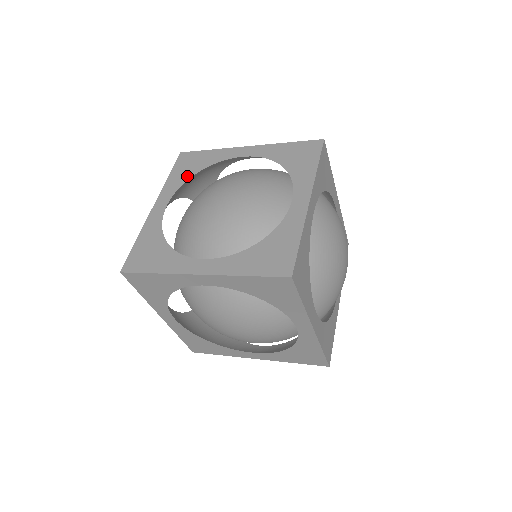
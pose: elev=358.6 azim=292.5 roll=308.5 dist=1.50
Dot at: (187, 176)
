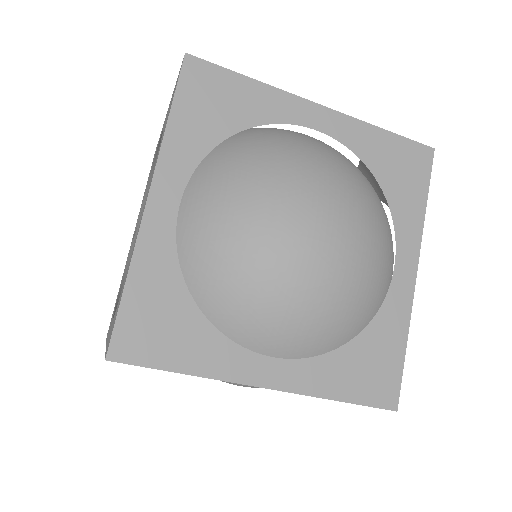
Dot at: occluded
